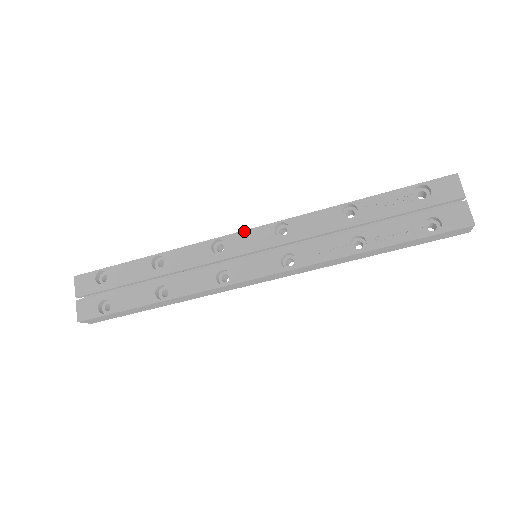
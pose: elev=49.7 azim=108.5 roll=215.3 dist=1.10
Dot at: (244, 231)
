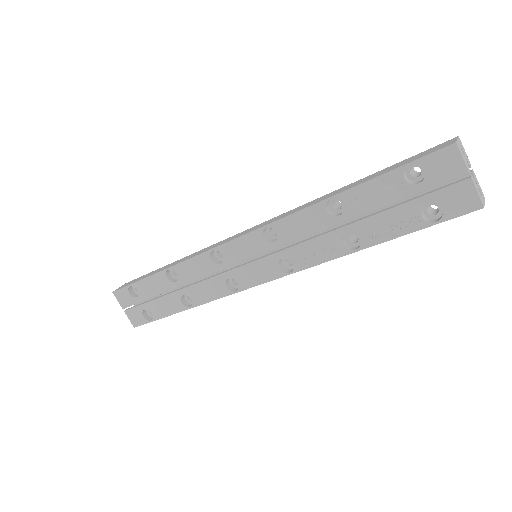
Dot at: (234, 240)
